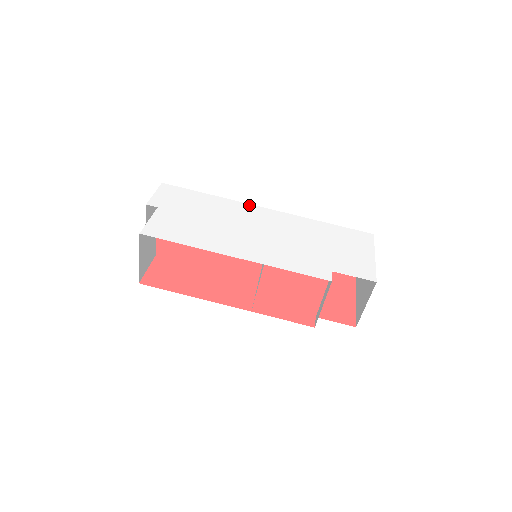
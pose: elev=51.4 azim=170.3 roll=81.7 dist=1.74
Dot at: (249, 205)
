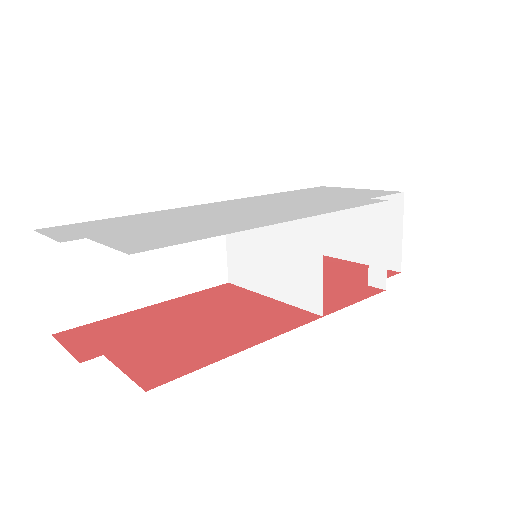
Dot at: (189, 207)
